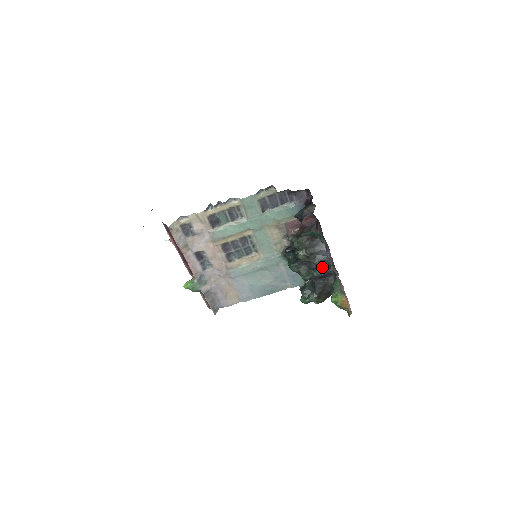
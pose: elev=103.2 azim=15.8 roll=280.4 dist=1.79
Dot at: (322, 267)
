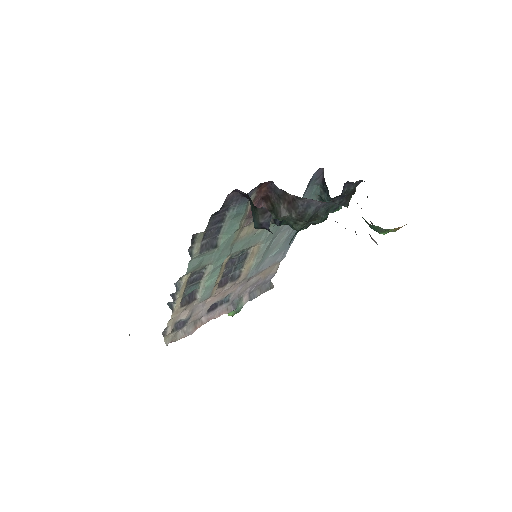
Dot at: occluded
